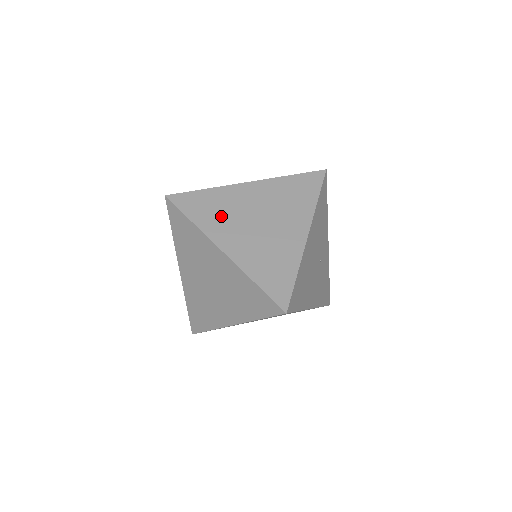
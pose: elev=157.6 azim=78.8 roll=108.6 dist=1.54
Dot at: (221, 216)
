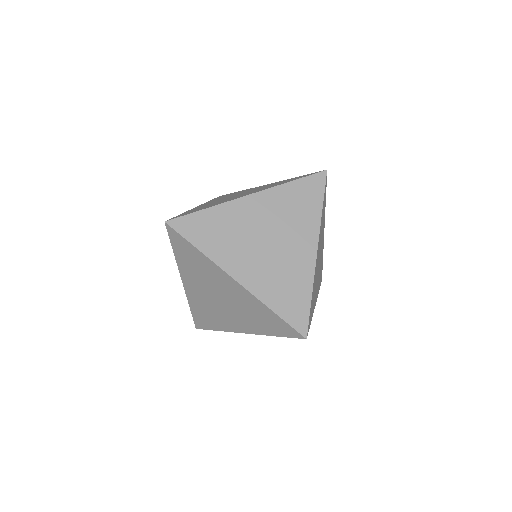
Dot at: (228, 240)
